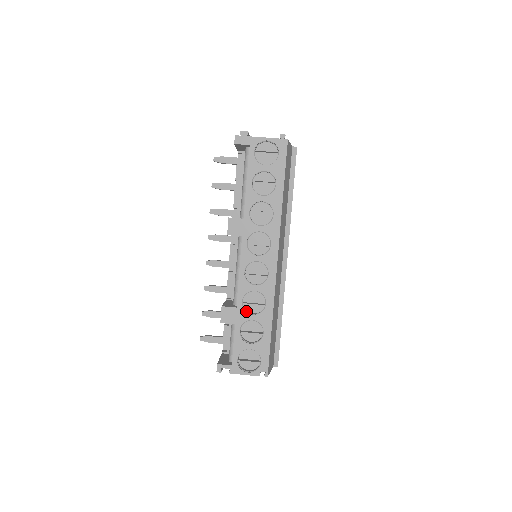
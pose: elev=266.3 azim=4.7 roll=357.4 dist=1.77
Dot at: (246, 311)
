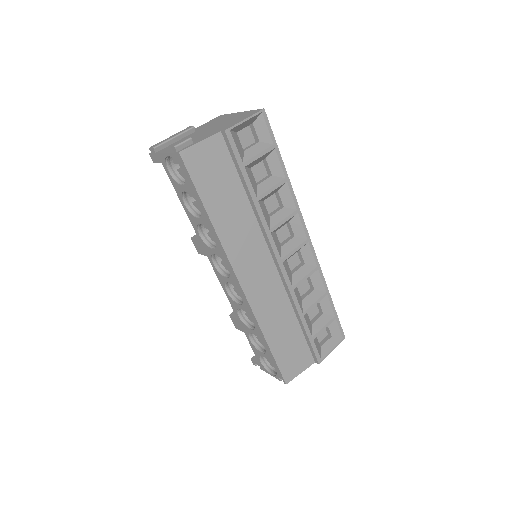
Dot at: (246, 324)
